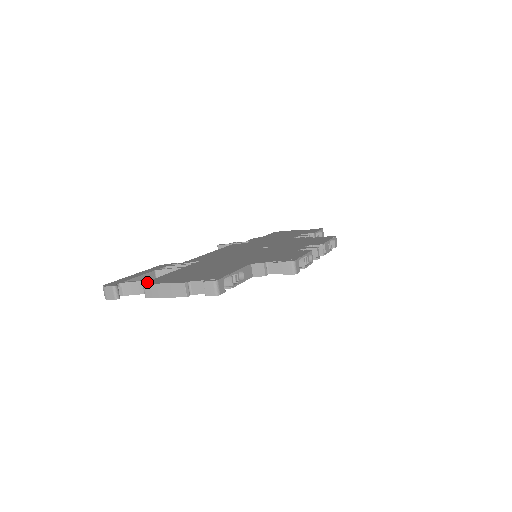
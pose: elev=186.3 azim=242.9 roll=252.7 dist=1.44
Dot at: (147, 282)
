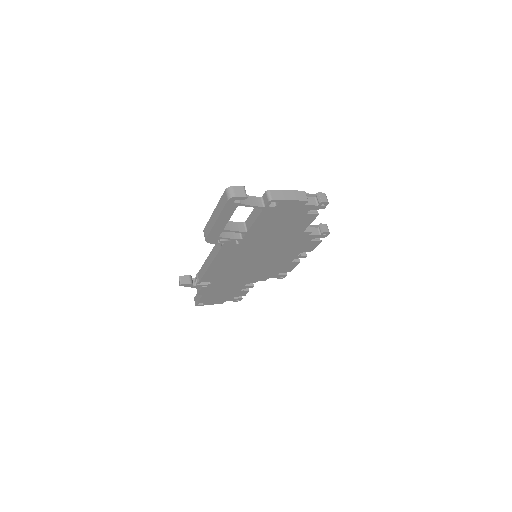
Dot at: (267, 192)
